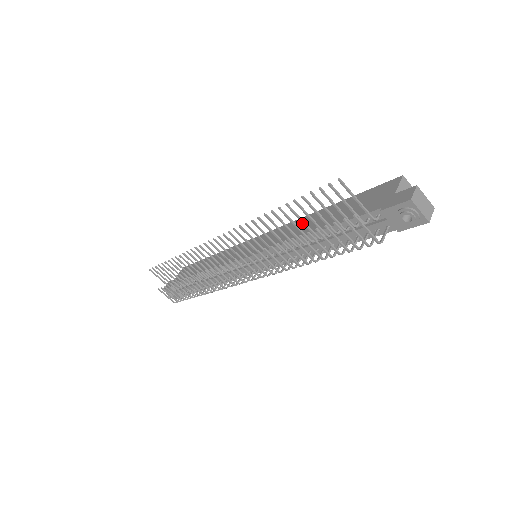
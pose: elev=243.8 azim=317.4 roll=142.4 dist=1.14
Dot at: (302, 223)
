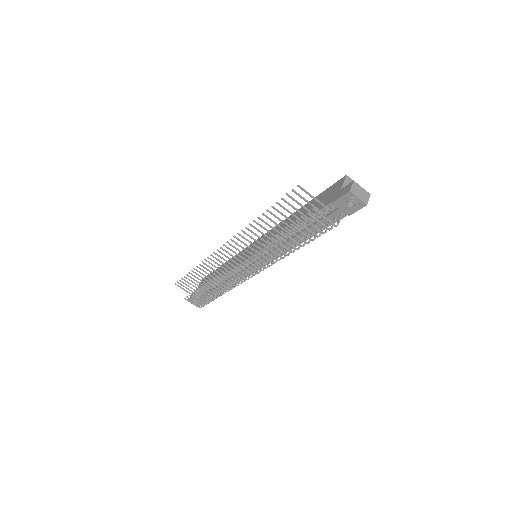
Dot at: occluded
